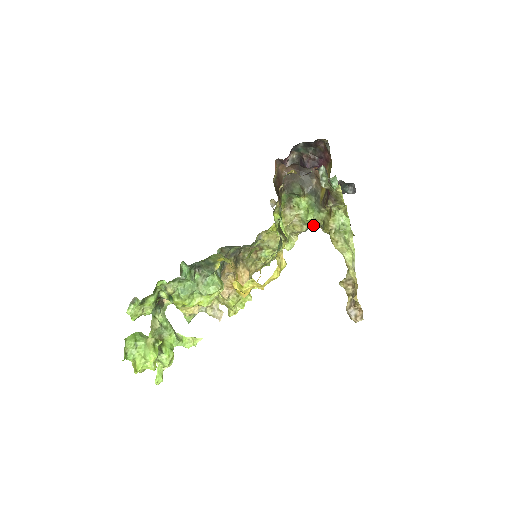
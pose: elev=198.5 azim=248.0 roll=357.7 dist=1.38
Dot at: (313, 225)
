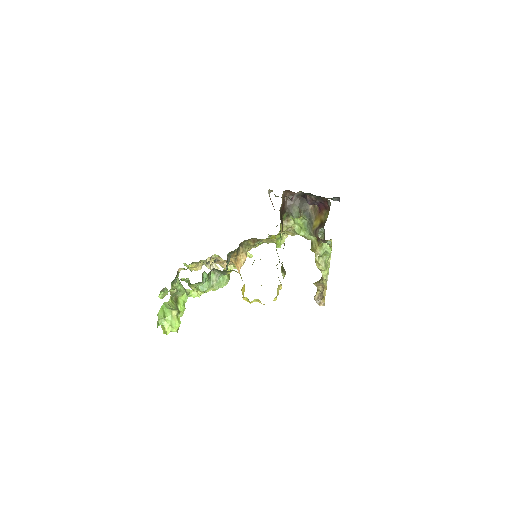
Dot at: occluded
